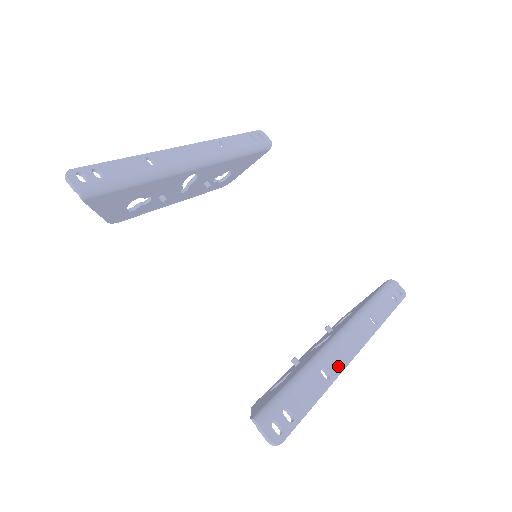
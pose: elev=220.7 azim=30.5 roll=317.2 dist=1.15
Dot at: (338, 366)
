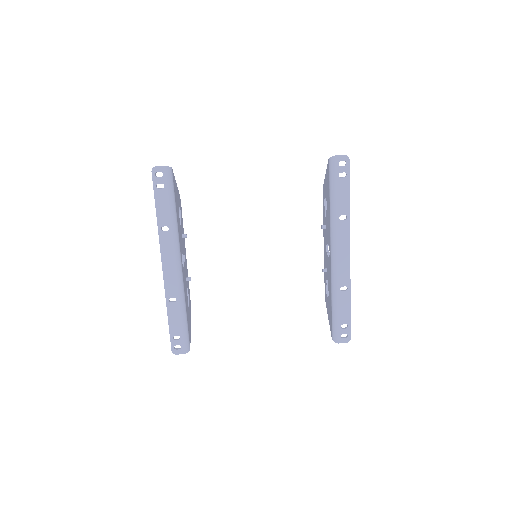
Dot at: (346, 277)
